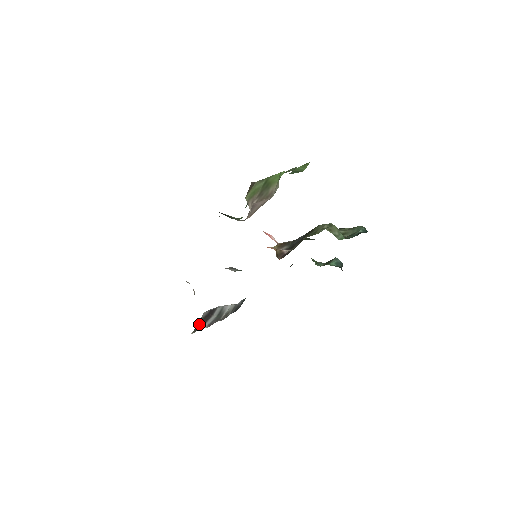
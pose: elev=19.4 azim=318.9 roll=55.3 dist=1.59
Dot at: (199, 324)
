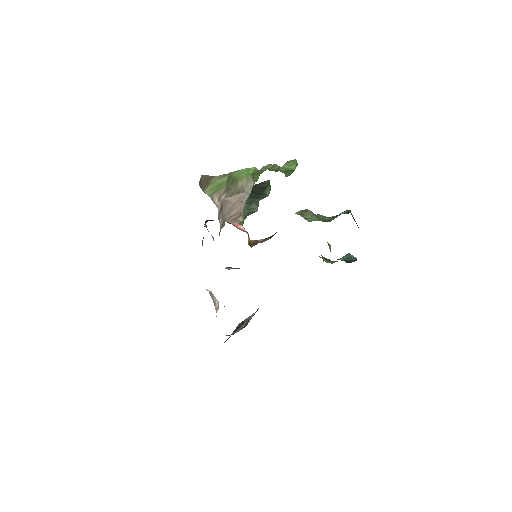
Dot at: (231, 334)
